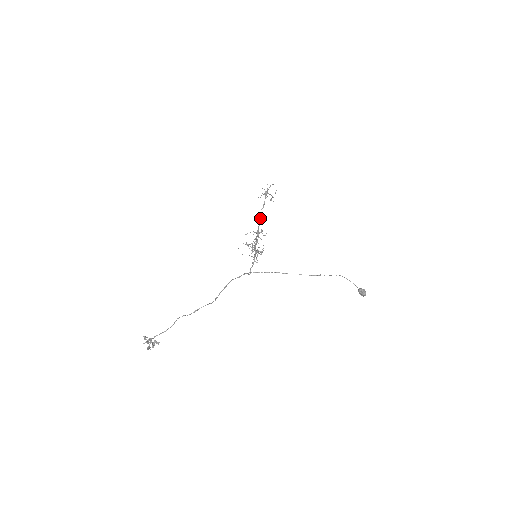
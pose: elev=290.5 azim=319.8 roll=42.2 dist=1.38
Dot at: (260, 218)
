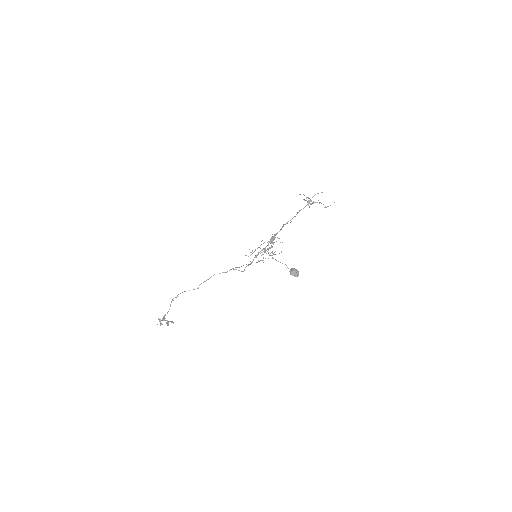
Dot at: occluded
